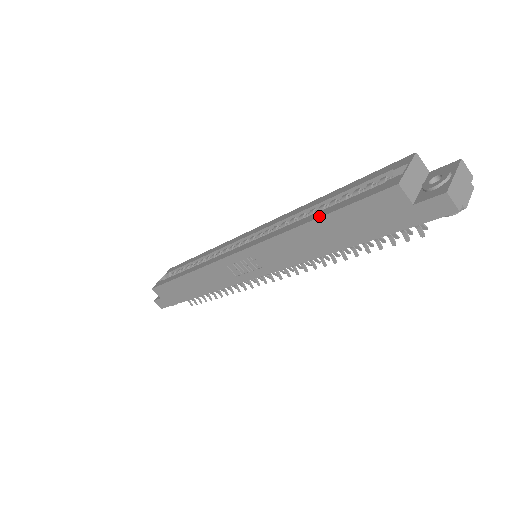
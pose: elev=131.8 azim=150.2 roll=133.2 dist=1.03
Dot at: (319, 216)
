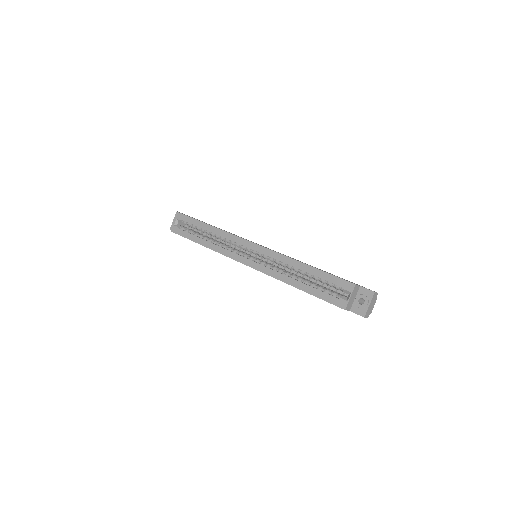
Dot at: (303, 290)
